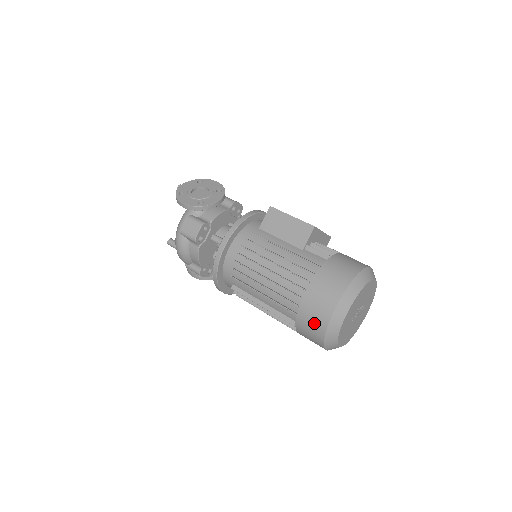
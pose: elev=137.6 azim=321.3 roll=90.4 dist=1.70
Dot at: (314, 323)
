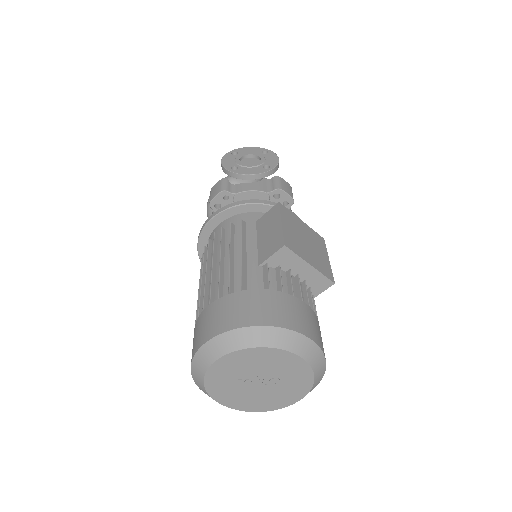
Dot at: (193, 347)
